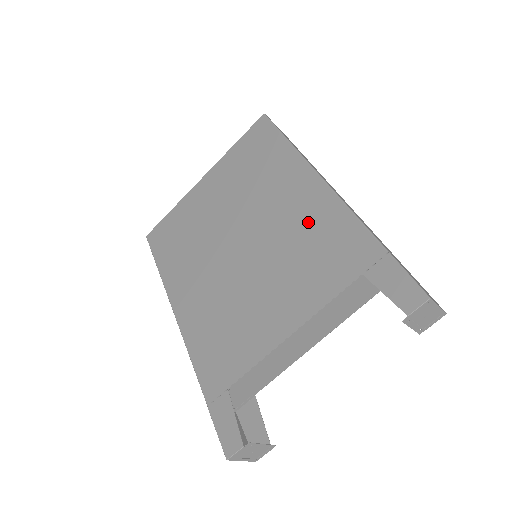
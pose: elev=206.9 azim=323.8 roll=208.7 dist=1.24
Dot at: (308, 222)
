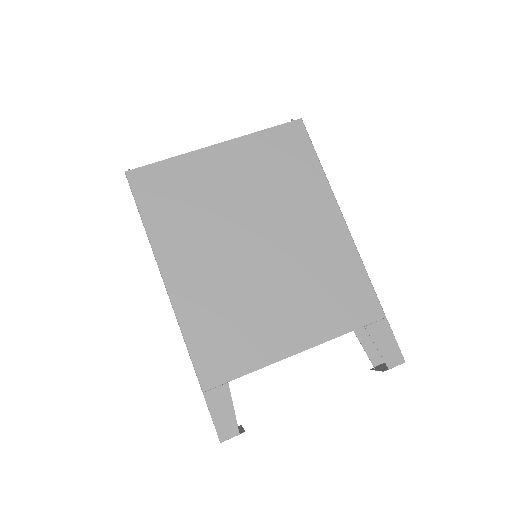
Dot at: (329, 261)
